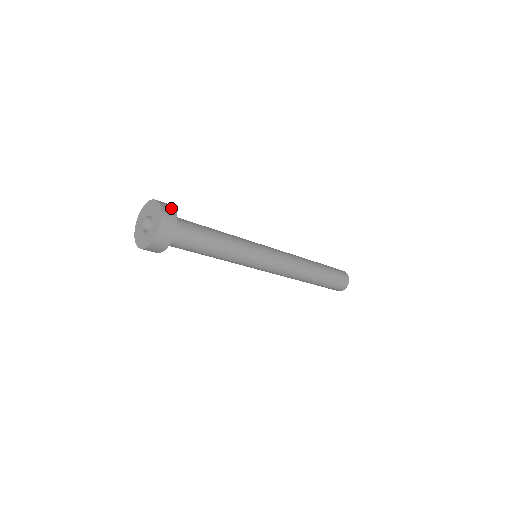
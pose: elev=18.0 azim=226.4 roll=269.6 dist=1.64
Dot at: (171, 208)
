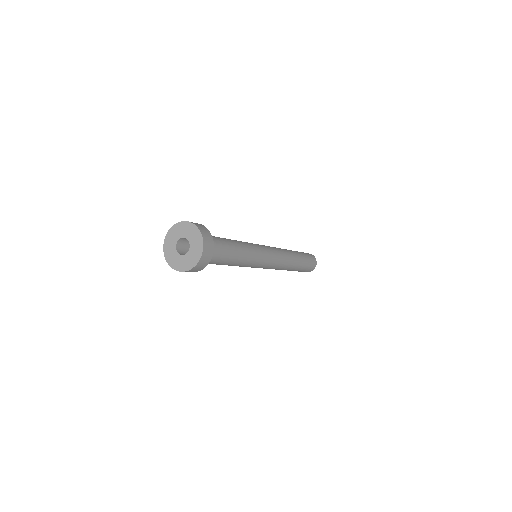
Dot at: (210, 255)
